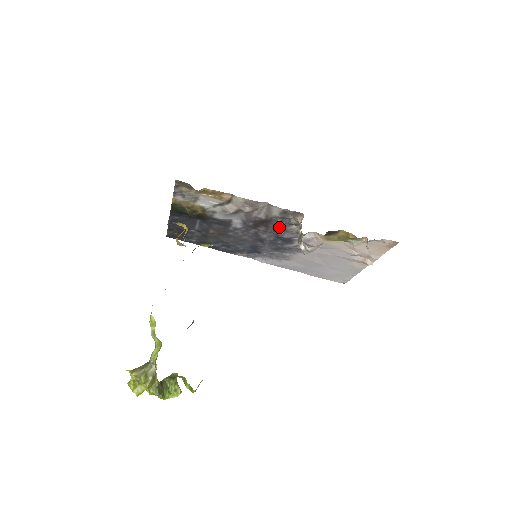
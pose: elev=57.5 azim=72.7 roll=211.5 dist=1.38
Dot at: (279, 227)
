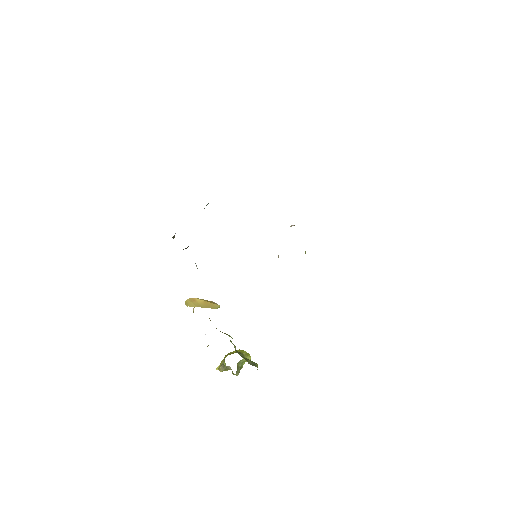
Dot at: occluded
